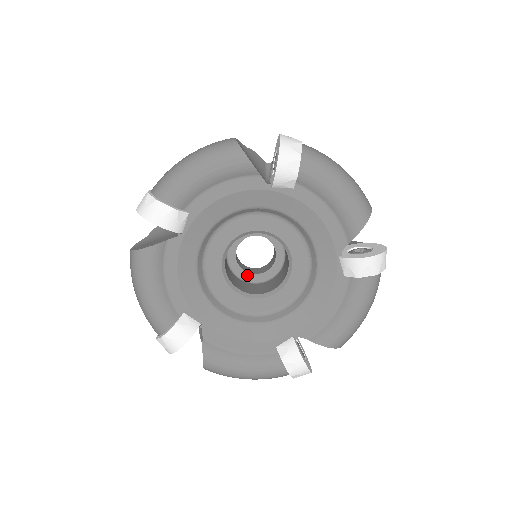
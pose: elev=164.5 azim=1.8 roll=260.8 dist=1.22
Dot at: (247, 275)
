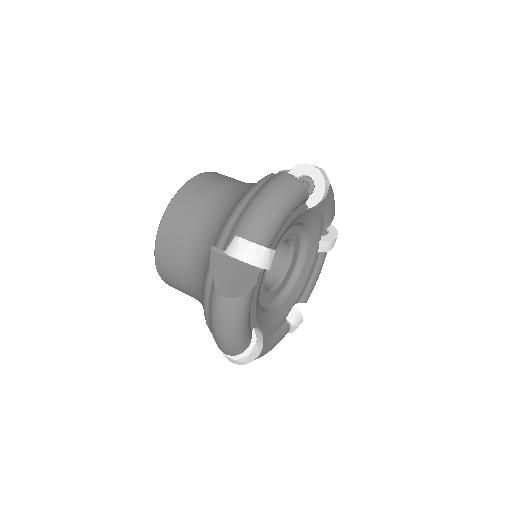
Dot at: occluded
